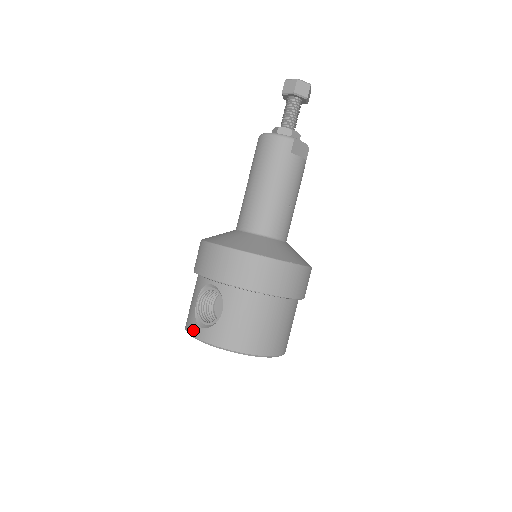
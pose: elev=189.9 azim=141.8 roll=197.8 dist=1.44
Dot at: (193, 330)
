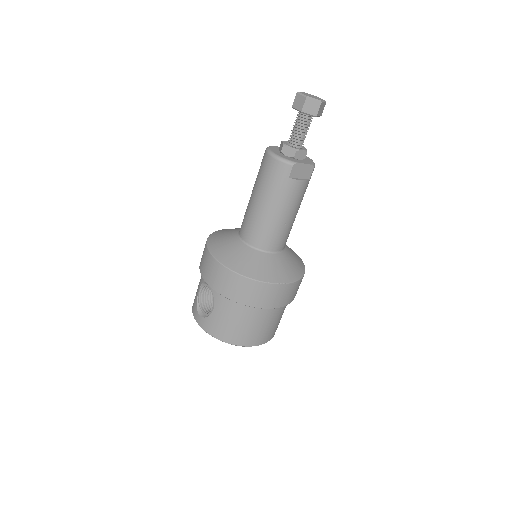
Dot at: (194, 313)
